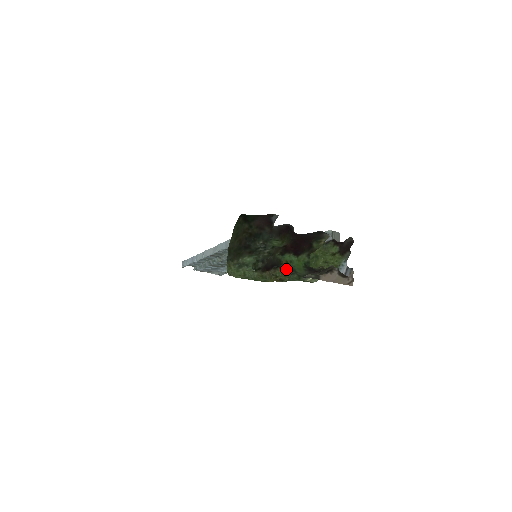
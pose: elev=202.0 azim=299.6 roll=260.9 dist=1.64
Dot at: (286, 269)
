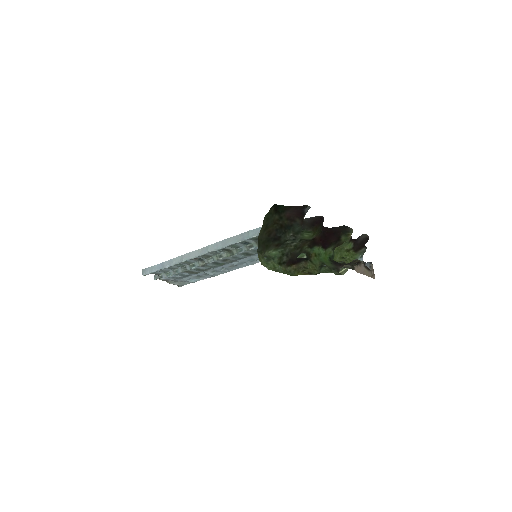
Dot at: (315, 262)
